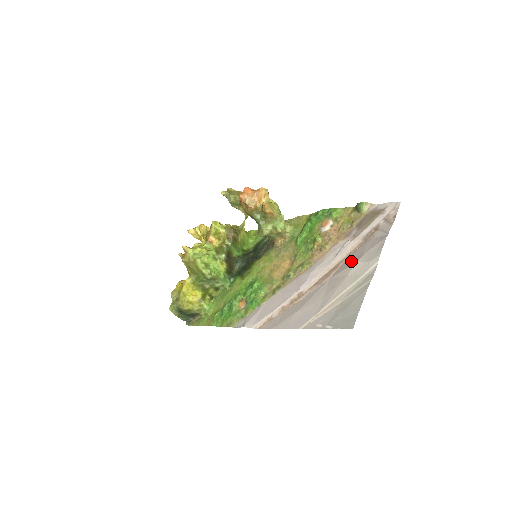
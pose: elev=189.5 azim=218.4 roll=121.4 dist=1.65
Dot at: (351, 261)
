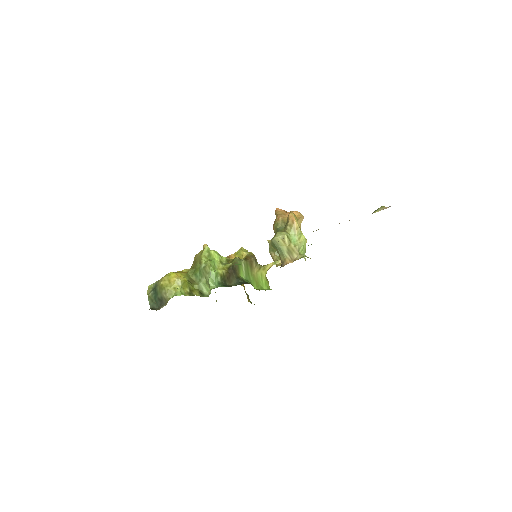
Dot at: occluded
